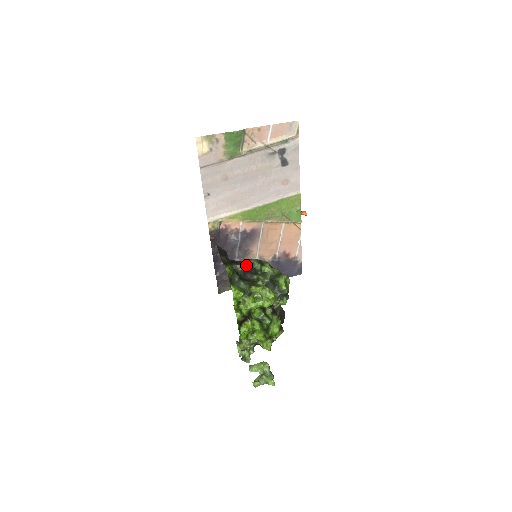
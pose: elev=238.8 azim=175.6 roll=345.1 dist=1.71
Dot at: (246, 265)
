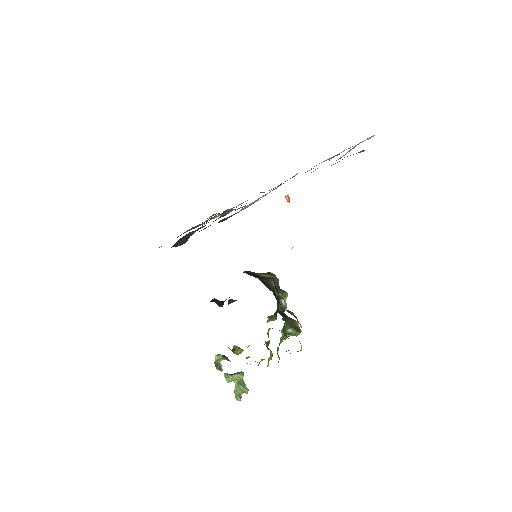
Dot at: (274, 289)
